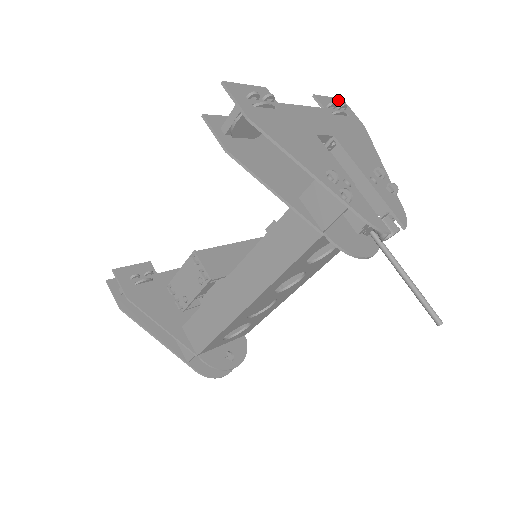
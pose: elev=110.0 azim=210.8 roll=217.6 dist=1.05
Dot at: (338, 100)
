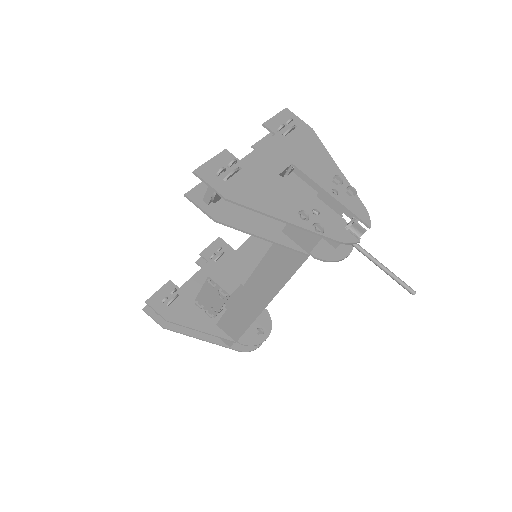
Dot at: (283, 113)
